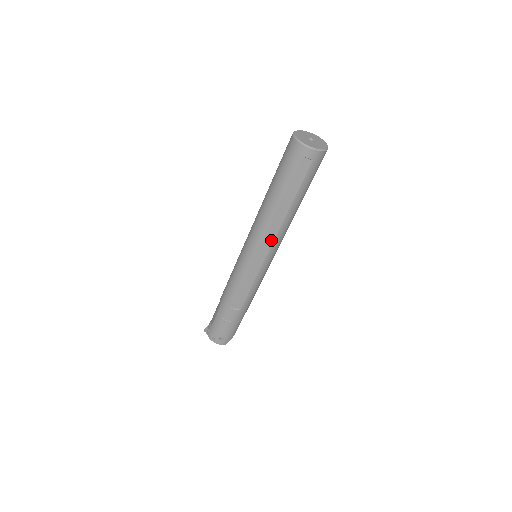
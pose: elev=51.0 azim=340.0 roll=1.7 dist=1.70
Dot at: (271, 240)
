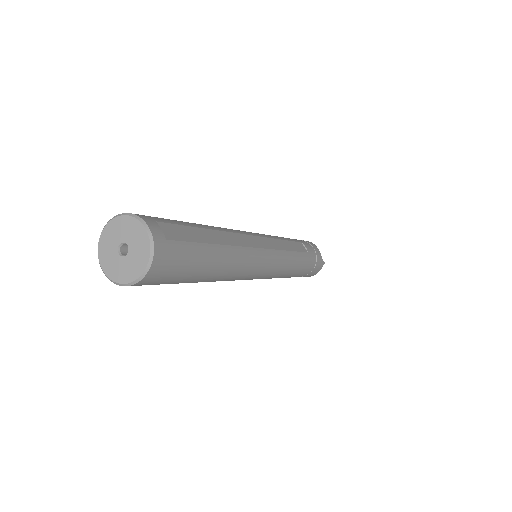
Dot at: occluded
